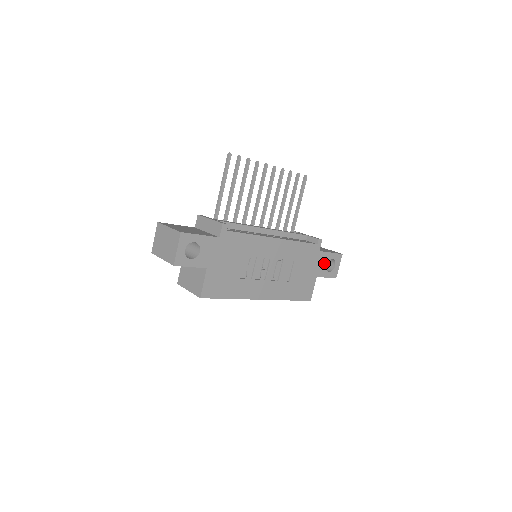
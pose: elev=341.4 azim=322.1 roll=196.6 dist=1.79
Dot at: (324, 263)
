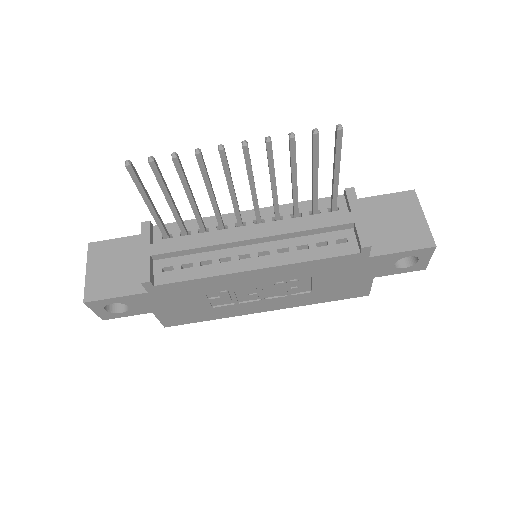
Dot at: (387, 263)
